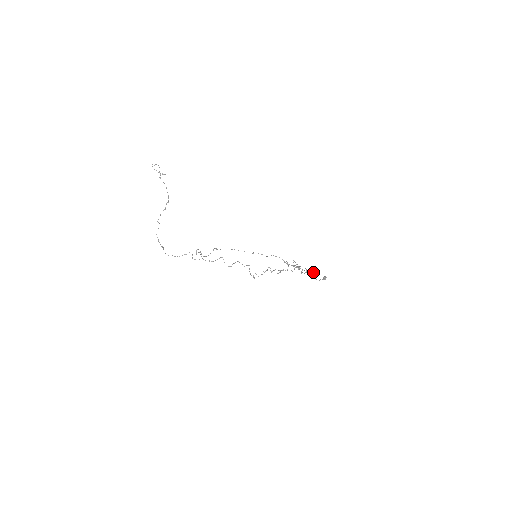
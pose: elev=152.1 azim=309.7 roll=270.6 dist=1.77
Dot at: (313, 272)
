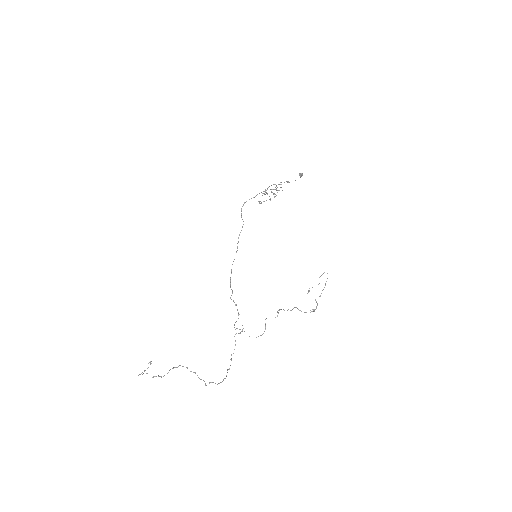
Dot at: occluded
